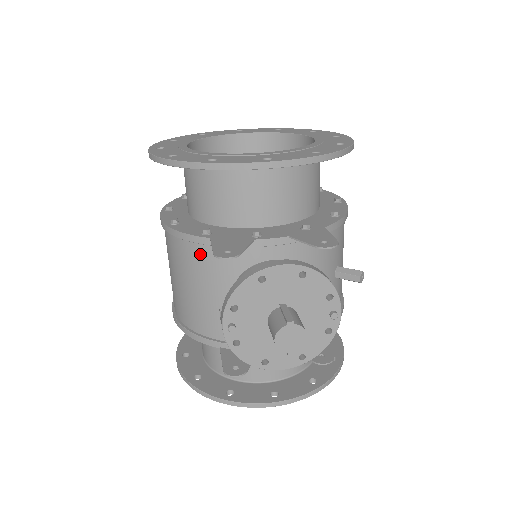
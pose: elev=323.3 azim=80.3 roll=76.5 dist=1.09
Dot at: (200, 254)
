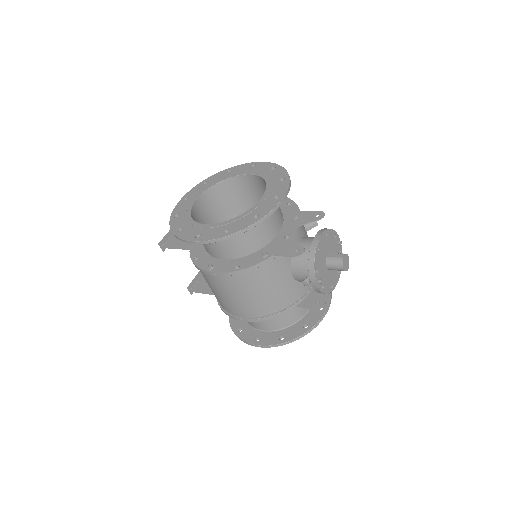
Dot at: (268, 268)
